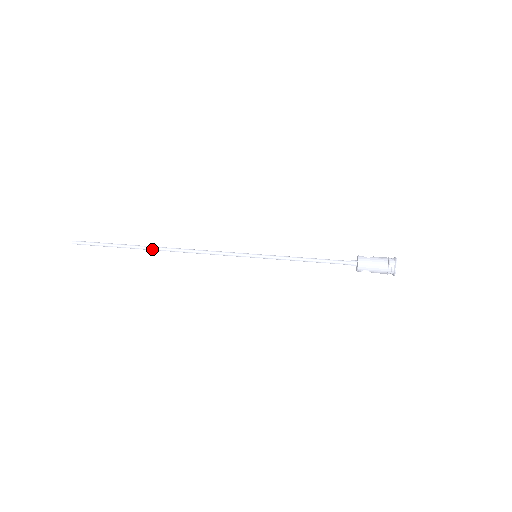
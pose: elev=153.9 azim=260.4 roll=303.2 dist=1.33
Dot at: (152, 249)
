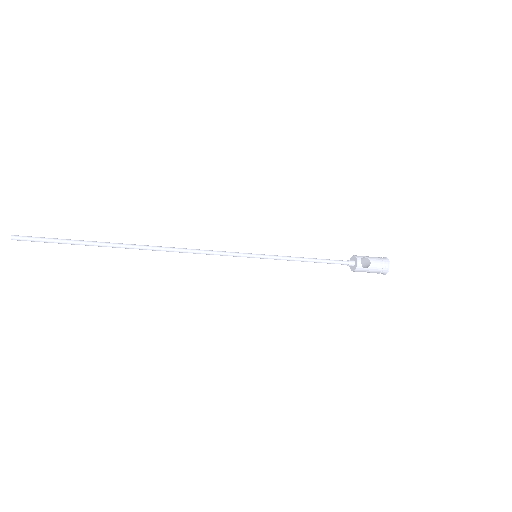
Dot at: (131, 245)
